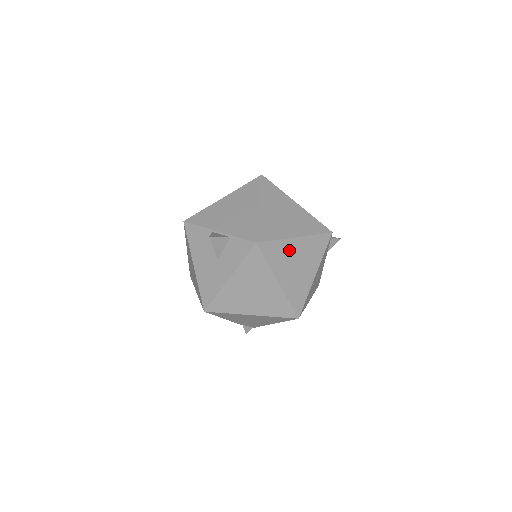
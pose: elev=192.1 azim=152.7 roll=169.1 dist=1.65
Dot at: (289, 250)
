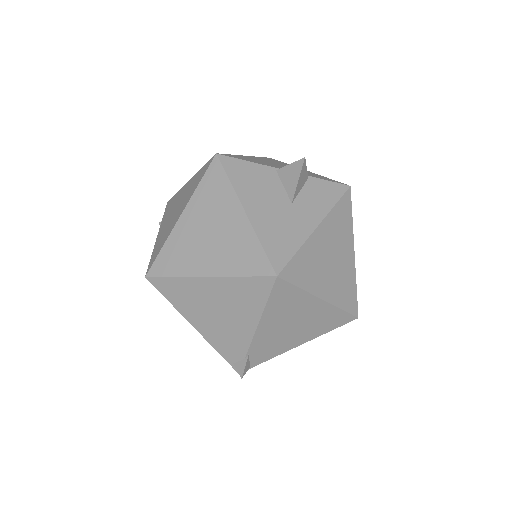
Dot at: occluded
